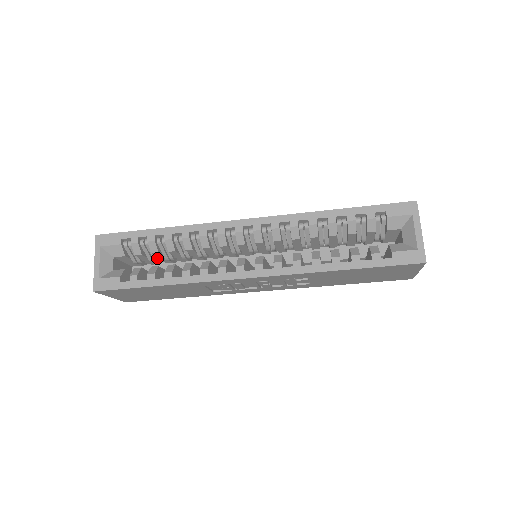
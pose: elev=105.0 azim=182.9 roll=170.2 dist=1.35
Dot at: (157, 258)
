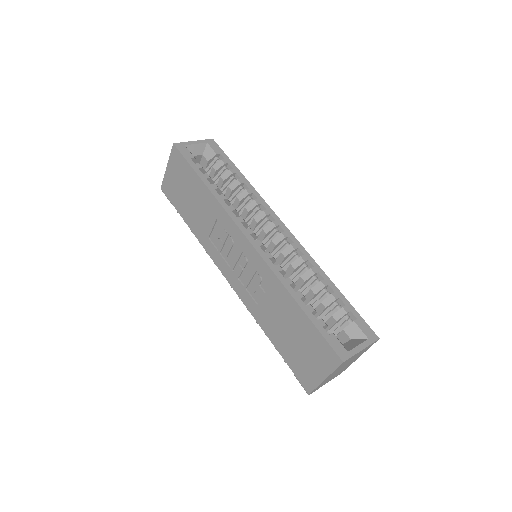
Dot at: occluded
